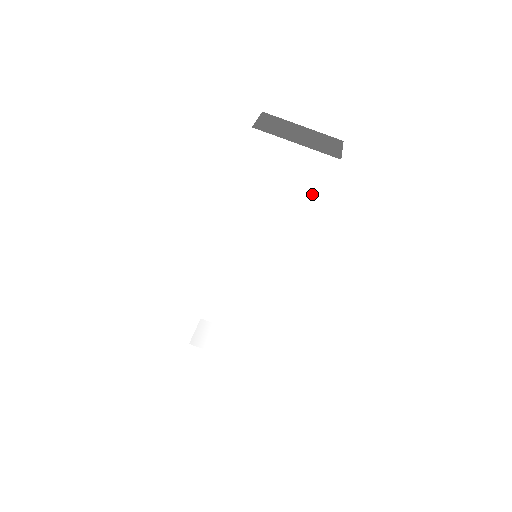
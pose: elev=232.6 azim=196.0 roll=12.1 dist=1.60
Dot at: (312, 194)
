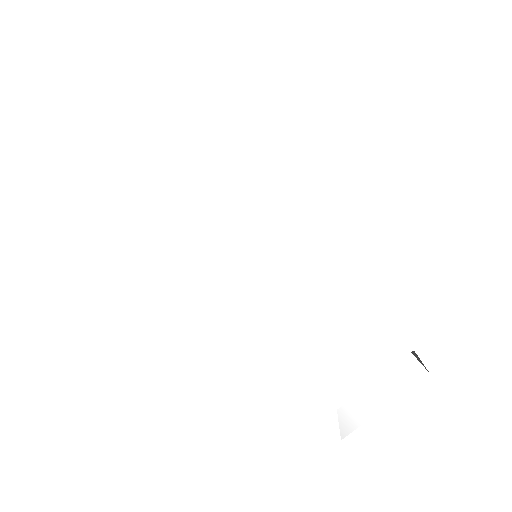
Dot at: (184, 123)
